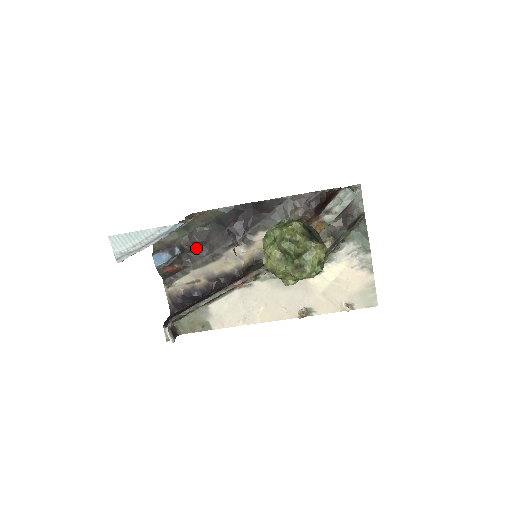
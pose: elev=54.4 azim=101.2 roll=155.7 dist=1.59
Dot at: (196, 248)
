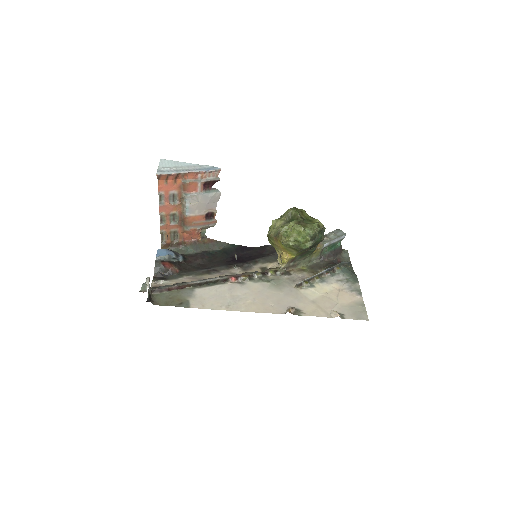
Dot at: (197, 263)
